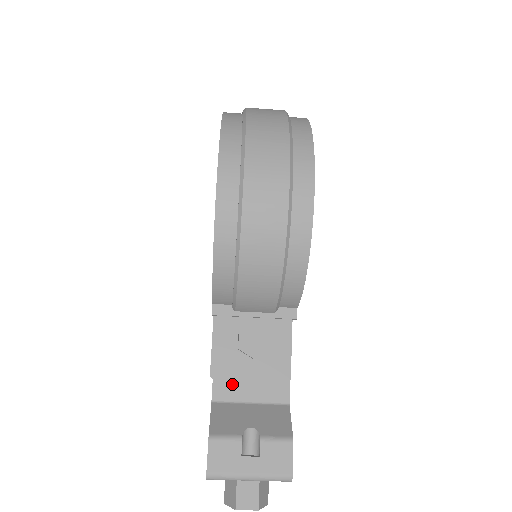
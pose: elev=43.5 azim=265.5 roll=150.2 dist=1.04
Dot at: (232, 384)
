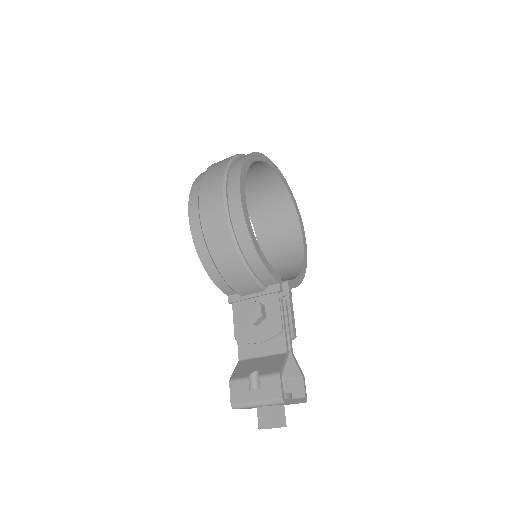
Dot at: (249, 346)
